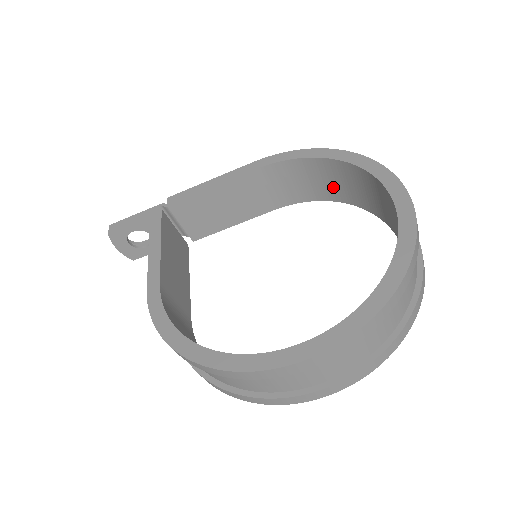
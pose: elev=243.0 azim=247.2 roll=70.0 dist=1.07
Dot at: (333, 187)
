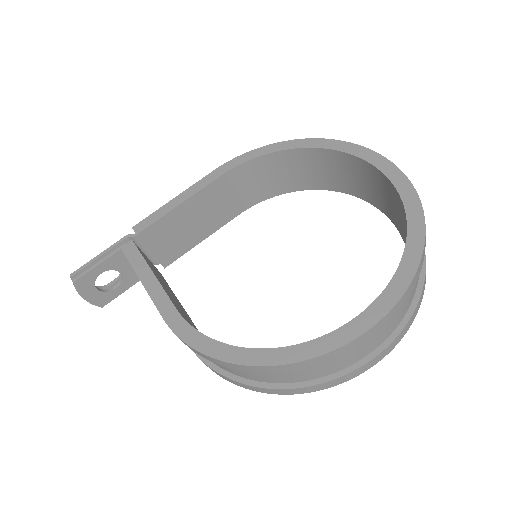
Dot at: (295, 177)
